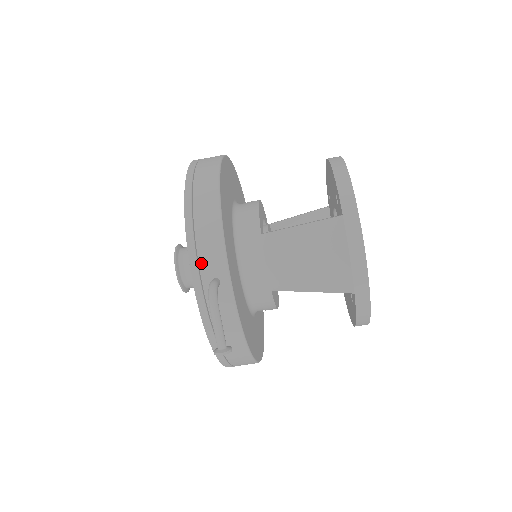
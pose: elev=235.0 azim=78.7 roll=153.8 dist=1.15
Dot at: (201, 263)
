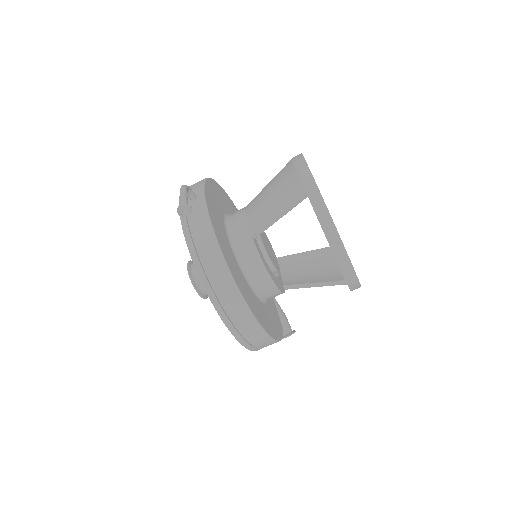
Dot at: occluded
